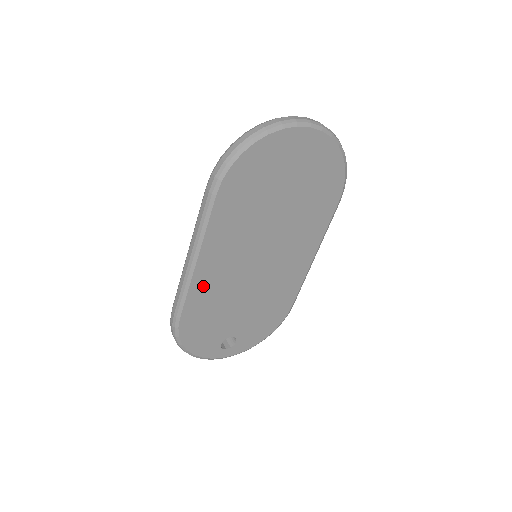
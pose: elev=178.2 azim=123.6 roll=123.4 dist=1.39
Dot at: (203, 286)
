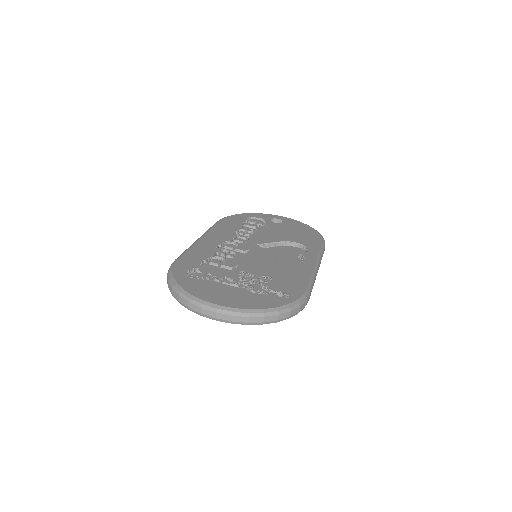
Dot at: occluded
